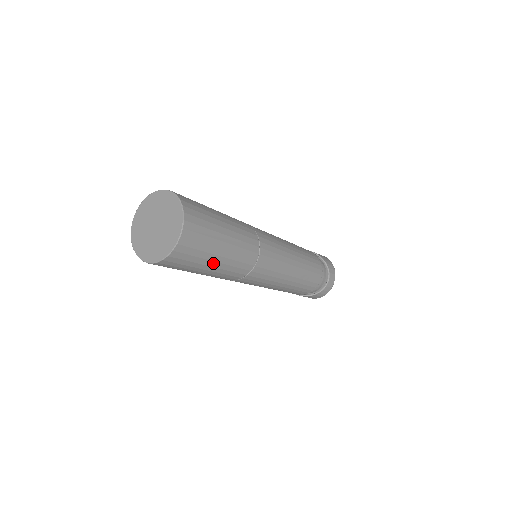
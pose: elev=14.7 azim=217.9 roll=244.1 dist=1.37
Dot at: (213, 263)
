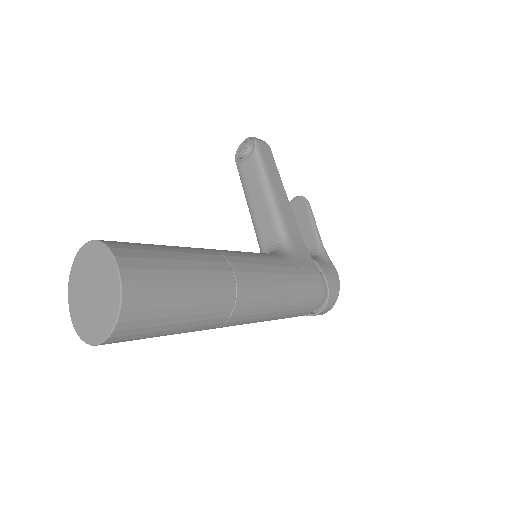
Dot at: occluded
